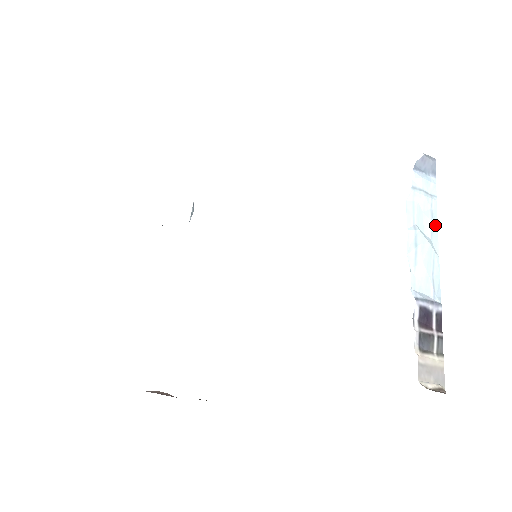
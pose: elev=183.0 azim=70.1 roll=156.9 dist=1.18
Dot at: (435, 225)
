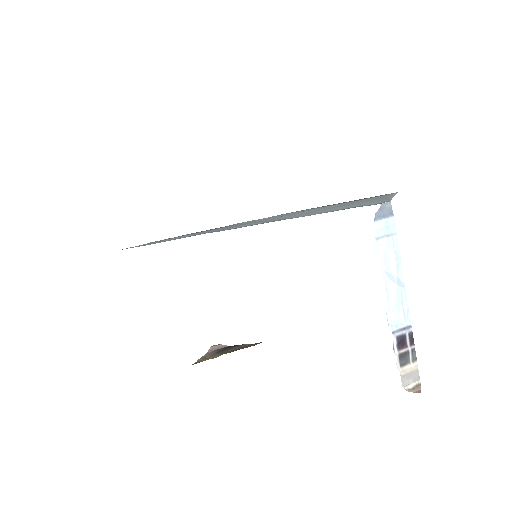
Dot at: (399, 261)
